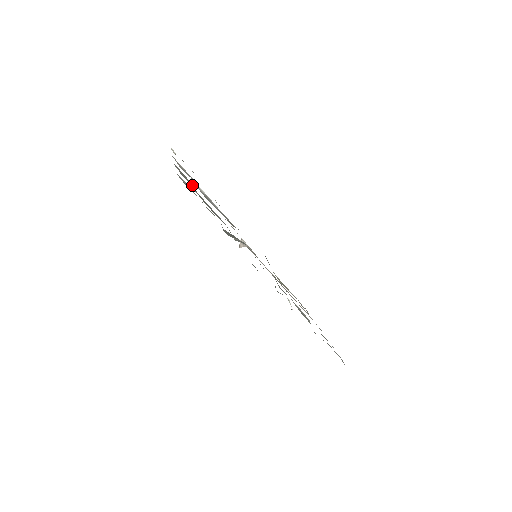
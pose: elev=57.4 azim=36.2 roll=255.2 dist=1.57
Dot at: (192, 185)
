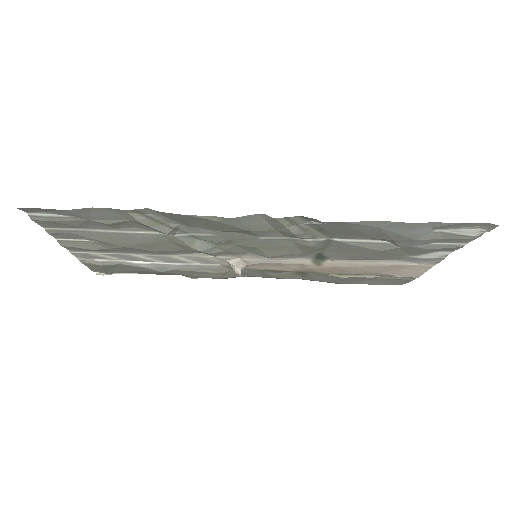
Dot at: (100, 247)
